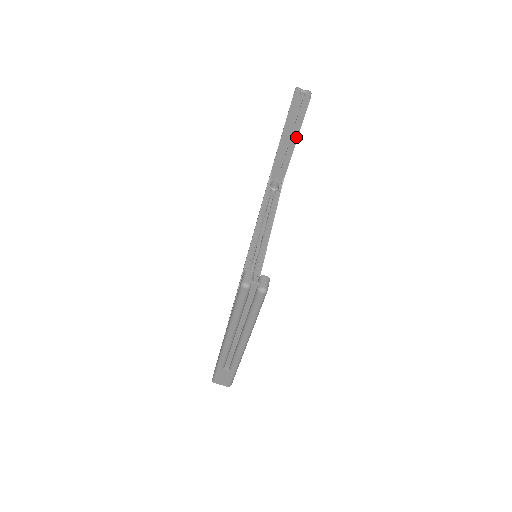
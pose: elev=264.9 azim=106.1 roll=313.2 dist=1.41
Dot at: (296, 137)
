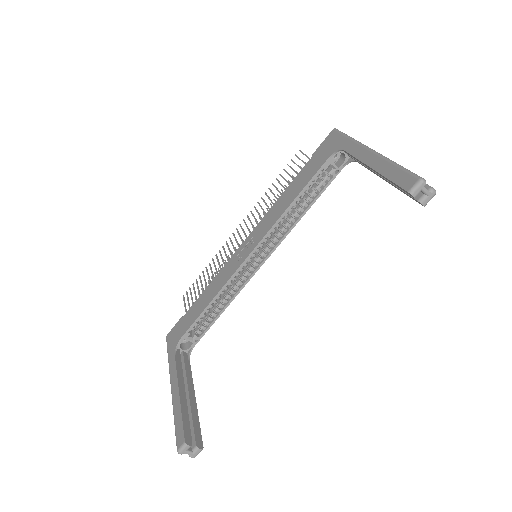
Dot at: (387, 181)
